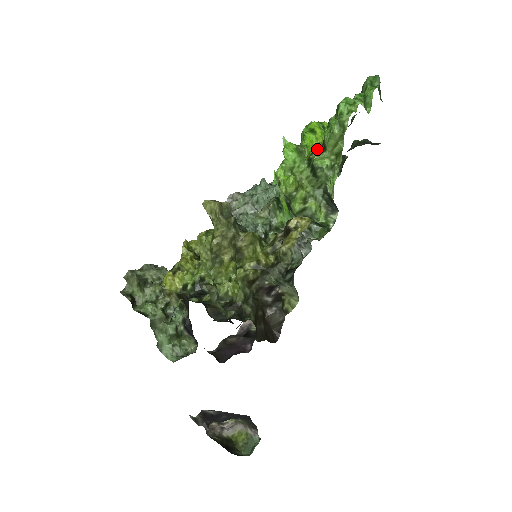
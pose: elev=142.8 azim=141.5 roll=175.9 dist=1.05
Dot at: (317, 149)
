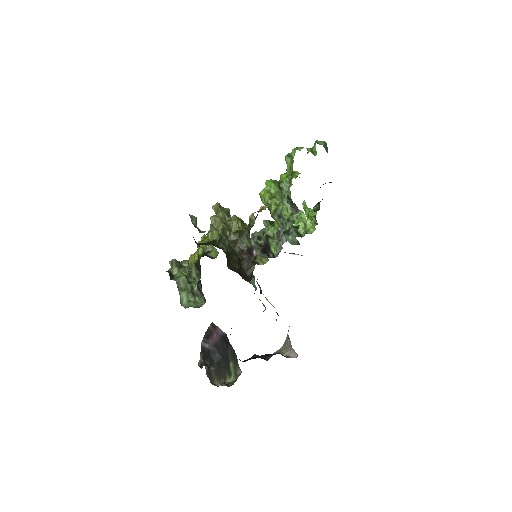
Dot at: occluded
